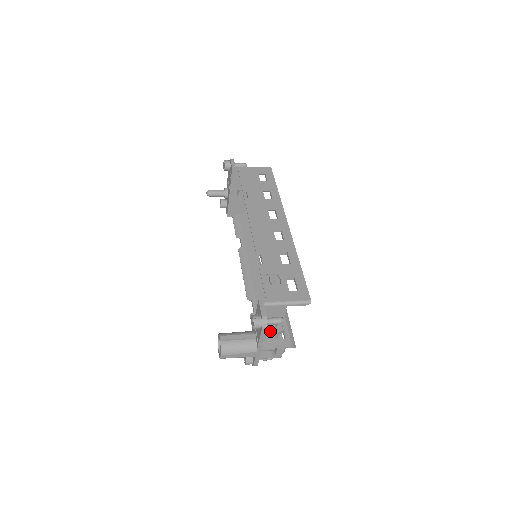
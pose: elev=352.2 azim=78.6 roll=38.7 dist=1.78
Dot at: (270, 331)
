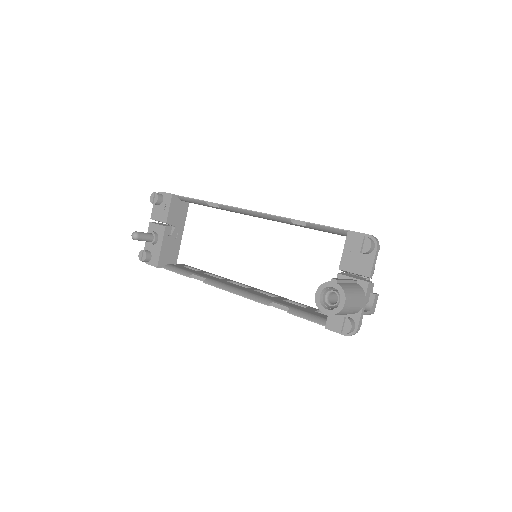
Dot at: occluded
